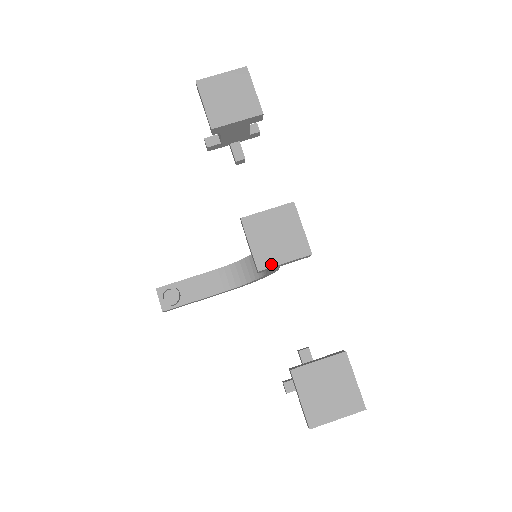
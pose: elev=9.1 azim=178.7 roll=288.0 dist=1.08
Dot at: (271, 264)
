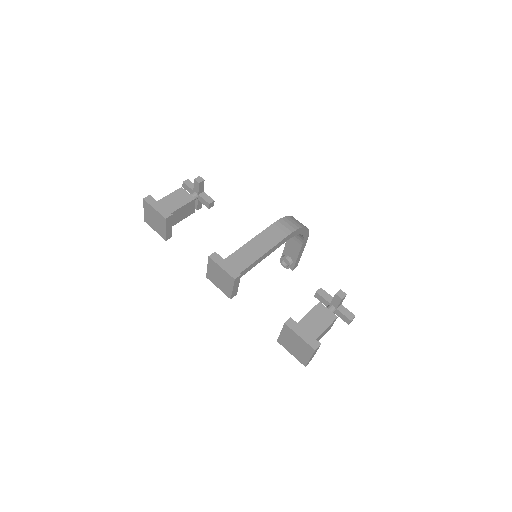
Dot at: (230, 293)
